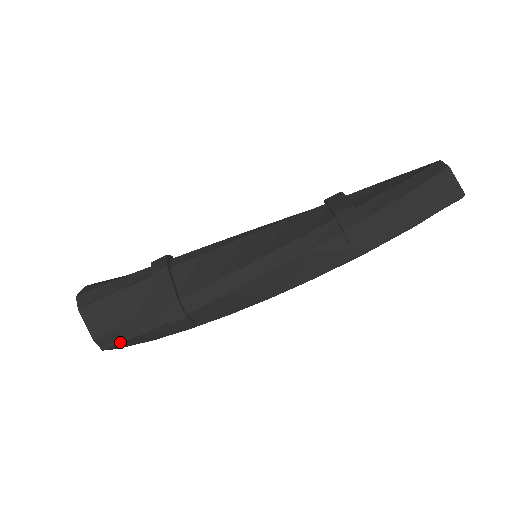
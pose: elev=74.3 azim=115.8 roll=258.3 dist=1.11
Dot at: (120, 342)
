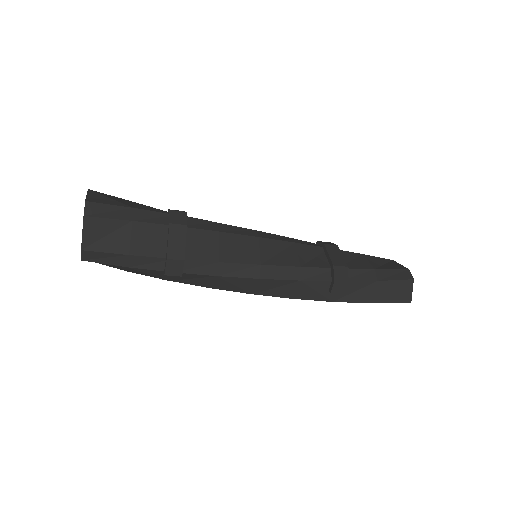
Dot at: (104, 263)
